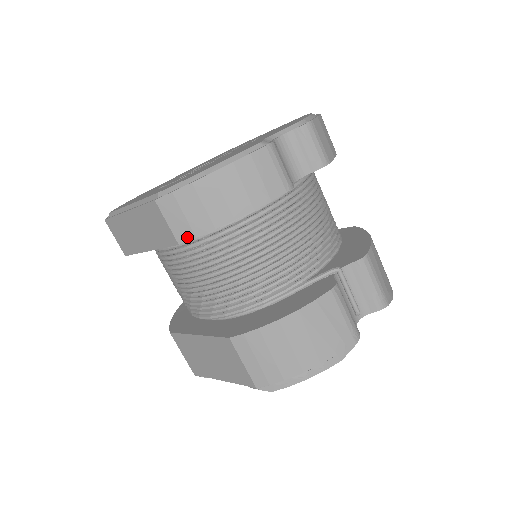
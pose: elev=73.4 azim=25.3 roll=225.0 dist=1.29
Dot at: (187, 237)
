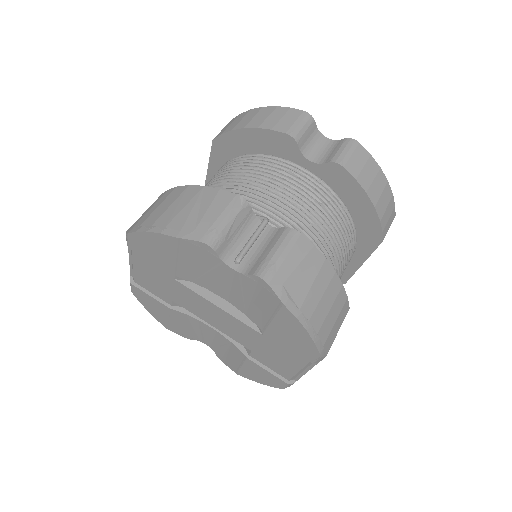
Dot at: (219, 135)
